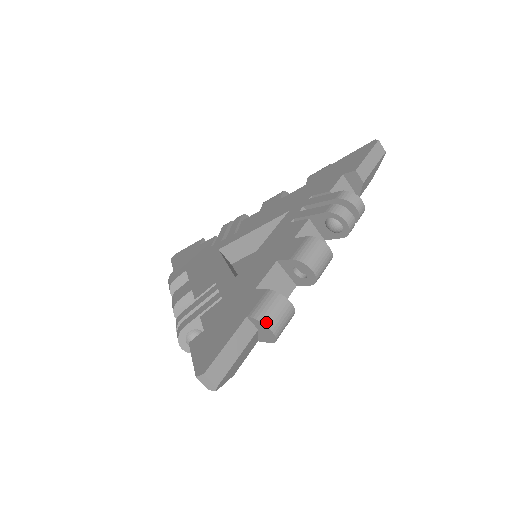
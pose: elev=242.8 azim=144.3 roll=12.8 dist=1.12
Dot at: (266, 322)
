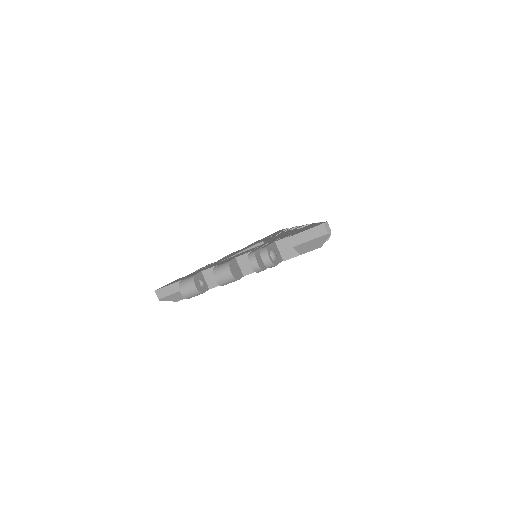
Dot at: occluded
